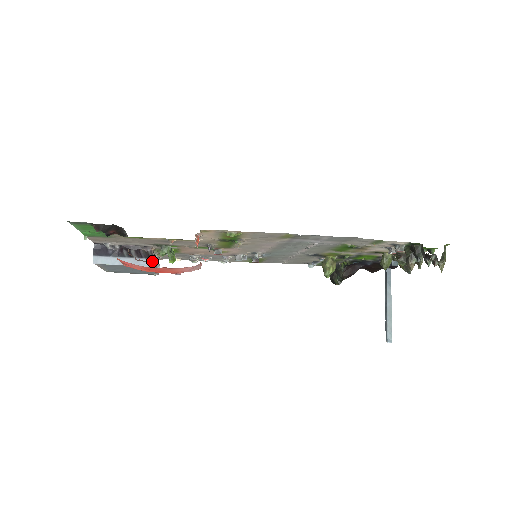
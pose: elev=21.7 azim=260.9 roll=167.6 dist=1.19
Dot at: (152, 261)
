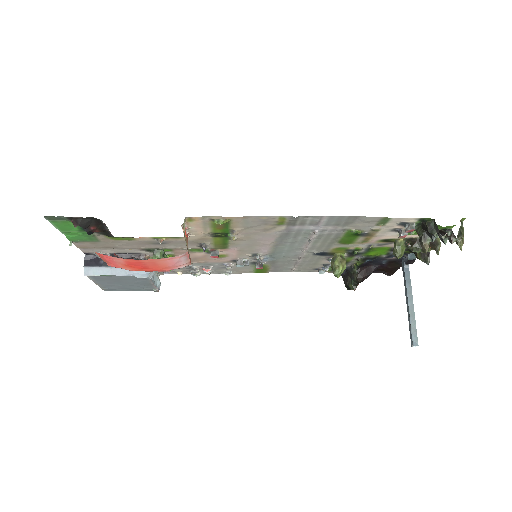
Dot at: occluded
